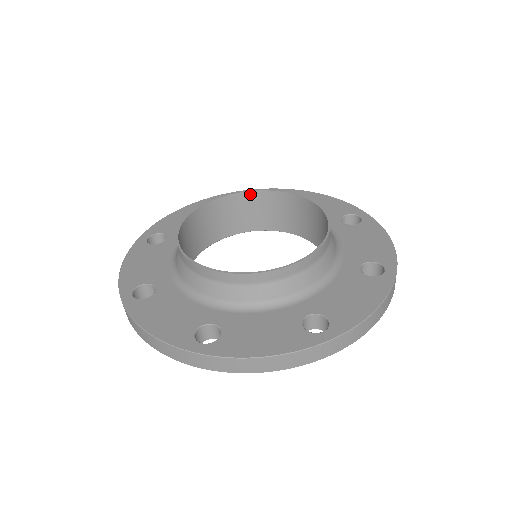
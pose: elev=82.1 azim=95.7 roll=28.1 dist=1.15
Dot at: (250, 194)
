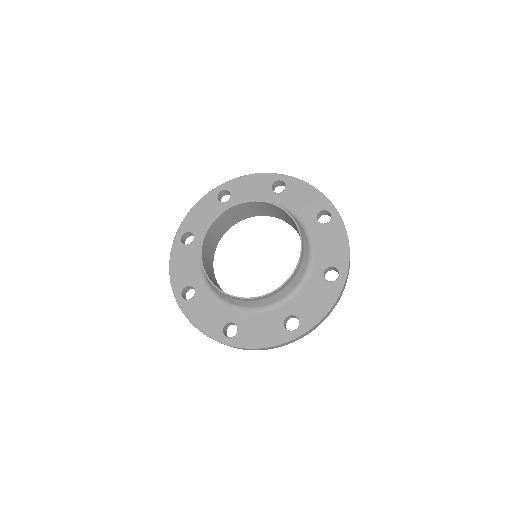
Dot at: (247, 203)
